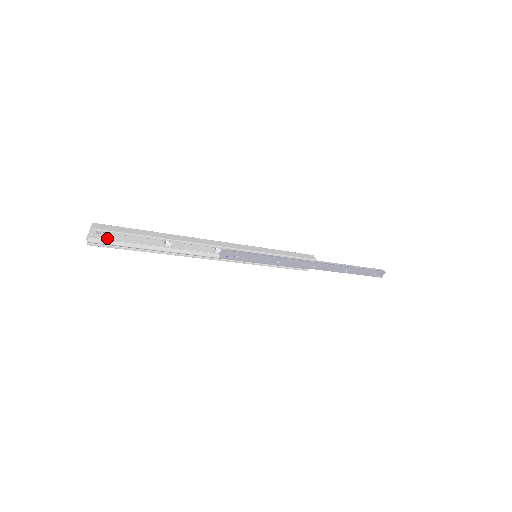
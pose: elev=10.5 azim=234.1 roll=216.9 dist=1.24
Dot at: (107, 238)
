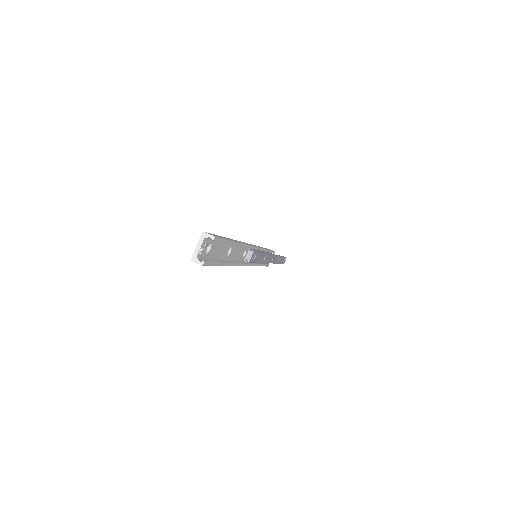
Dot at: (205, 254)
